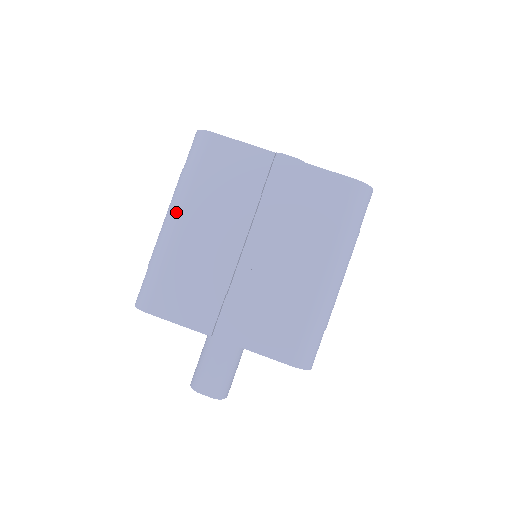
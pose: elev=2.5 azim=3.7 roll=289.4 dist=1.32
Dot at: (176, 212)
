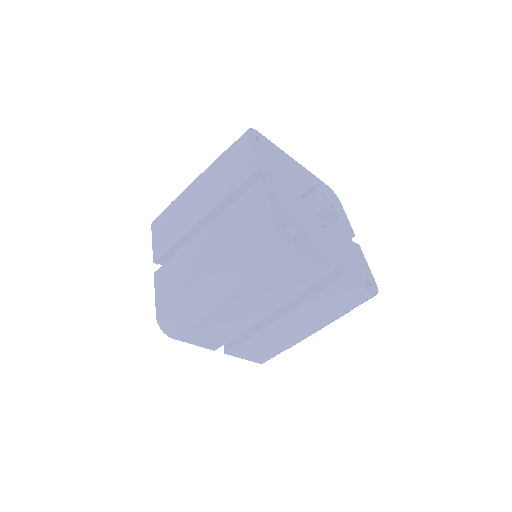
Dot at: (227, 291)
